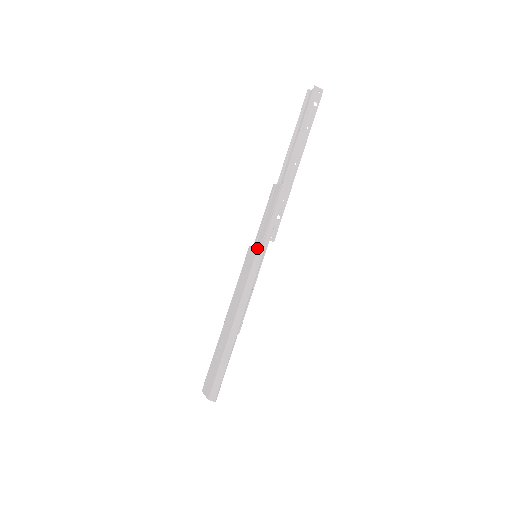
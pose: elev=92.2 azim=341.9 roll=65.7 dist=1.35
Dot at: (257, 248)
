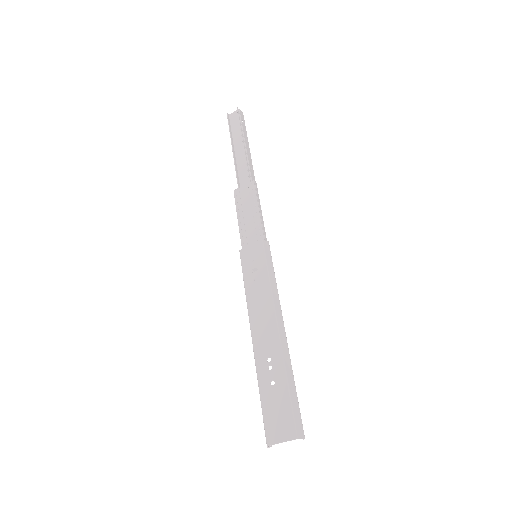
Dot at: (262, 241)
